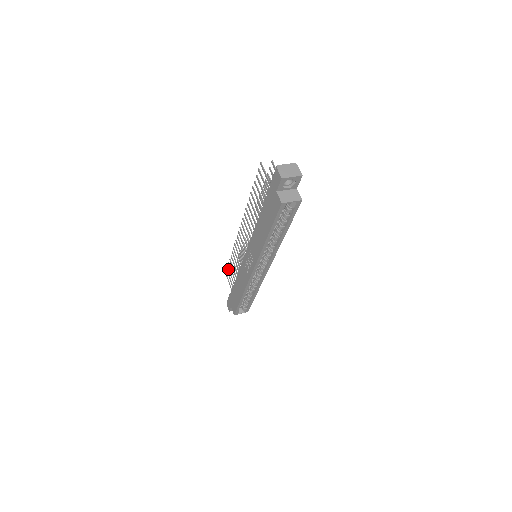
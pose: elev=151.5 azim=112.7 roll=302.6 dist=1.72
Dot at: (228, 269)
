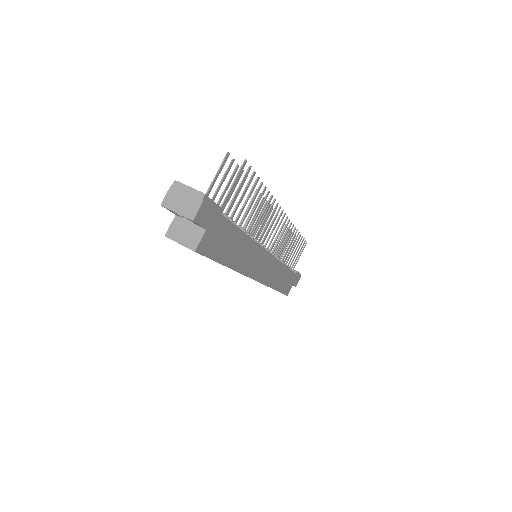
Dot at: (291, 238)
